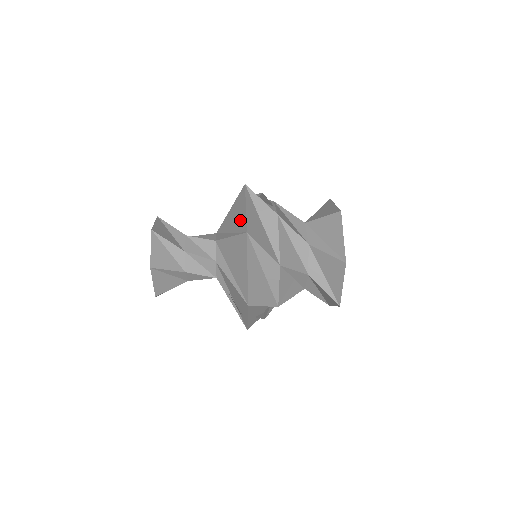
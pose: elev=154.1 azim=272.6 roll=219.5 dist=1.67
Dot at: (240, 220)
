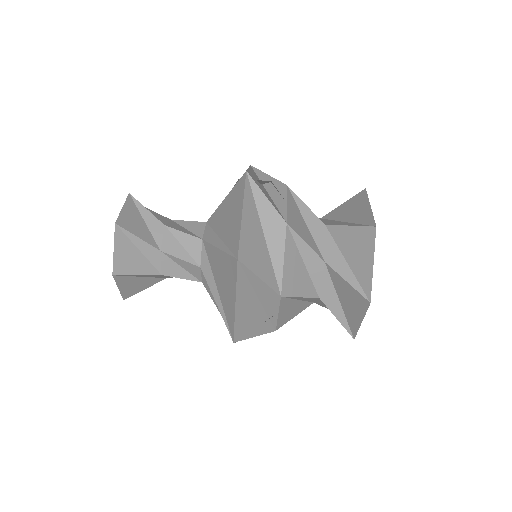
Dot at: (233, 229)
